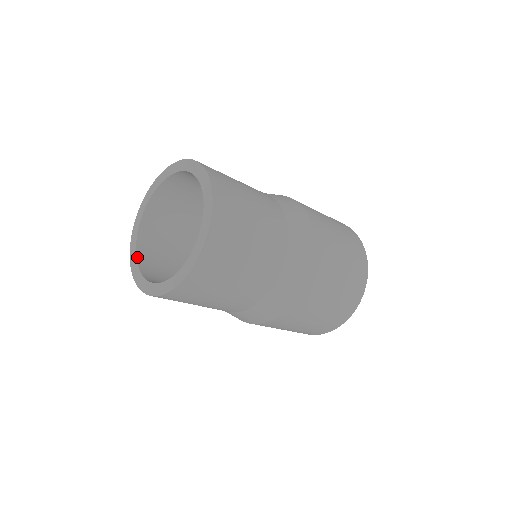
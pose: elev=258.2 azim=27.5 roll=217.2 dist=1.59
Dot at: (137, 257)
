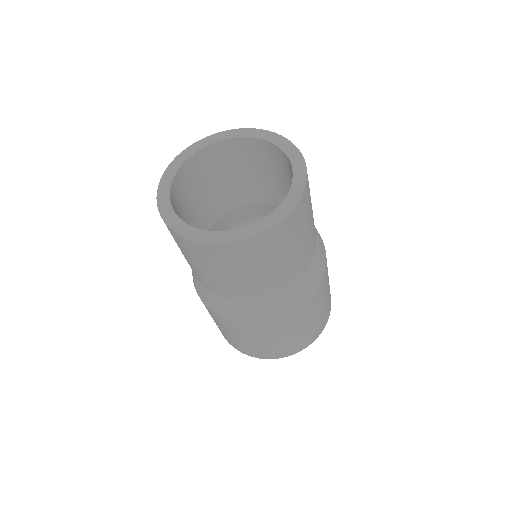
Dot at: (218, 232)
